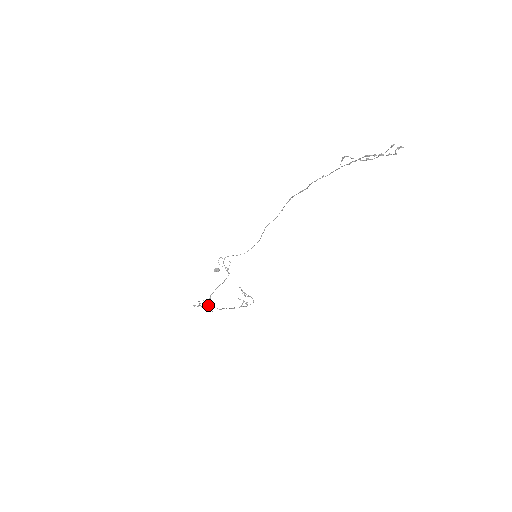
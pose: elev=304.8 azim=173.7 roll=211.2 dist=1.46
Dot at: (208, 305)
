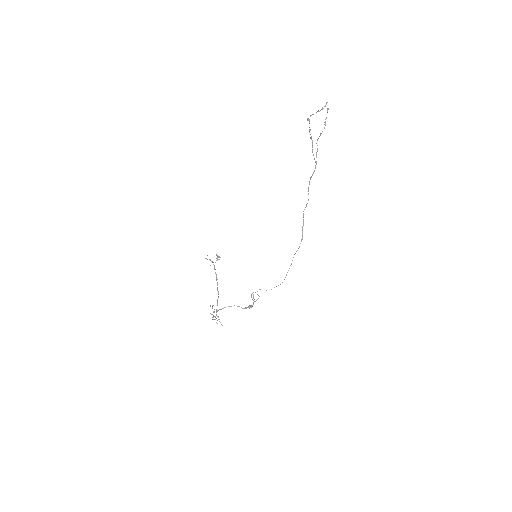
Dot at: (216, 311)
